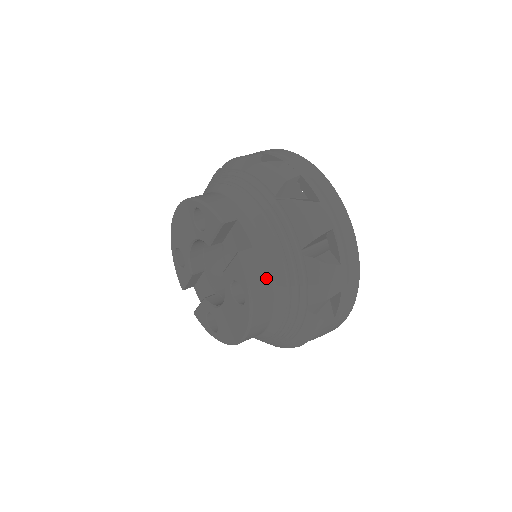
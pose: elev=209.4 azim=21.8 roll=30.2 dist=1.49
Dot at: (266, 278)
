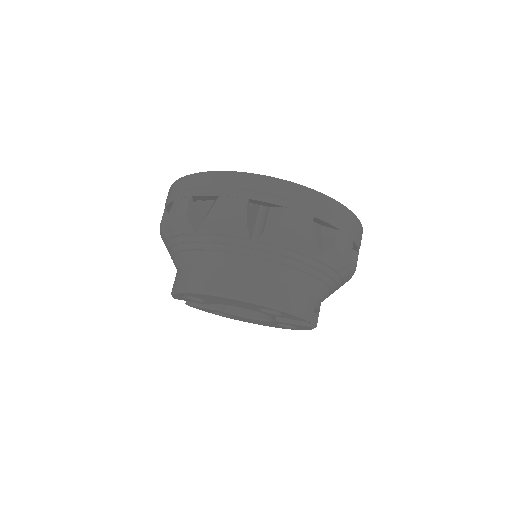
Dot at: occluded
